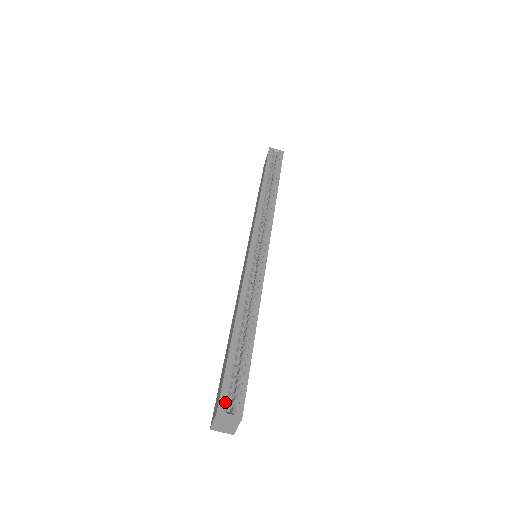
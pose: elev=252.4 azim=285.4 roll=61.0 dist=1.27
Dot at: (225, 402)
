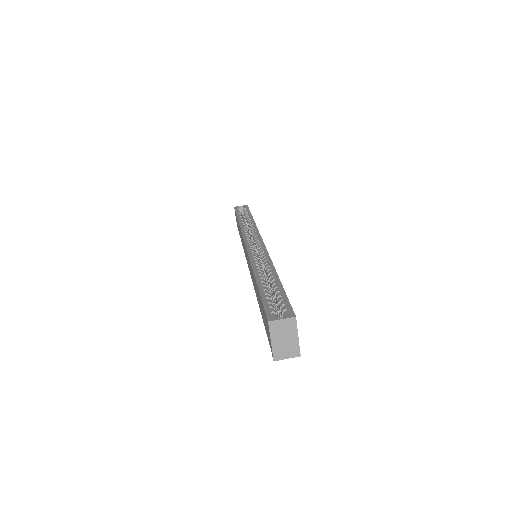
Dot at: (272, 314)
